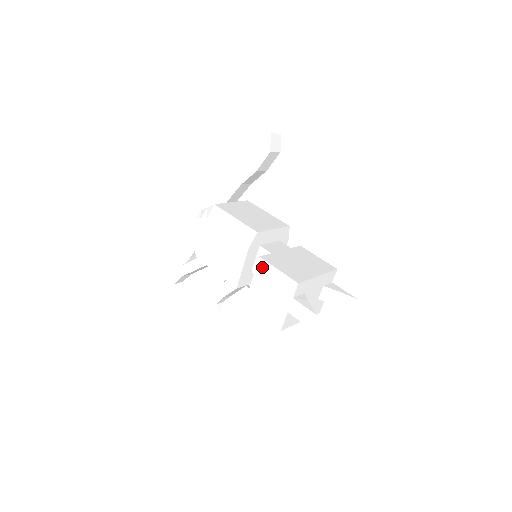
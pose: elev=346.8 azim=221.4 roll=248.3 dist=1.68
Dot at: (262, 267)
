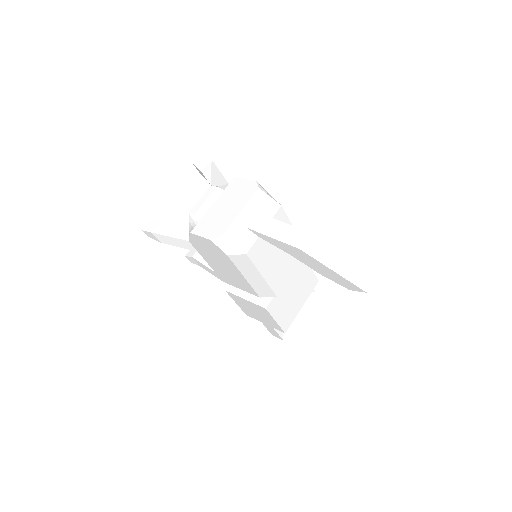
Dot at: (262, 310)
